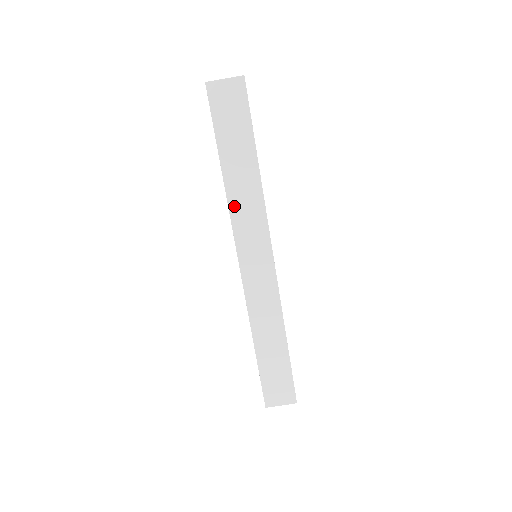
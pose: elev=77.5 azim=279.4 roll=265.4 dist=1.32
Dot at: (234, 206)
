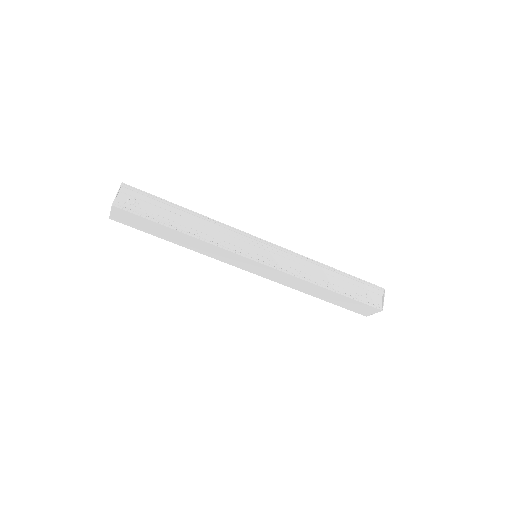
Dot at: (205, 253)
